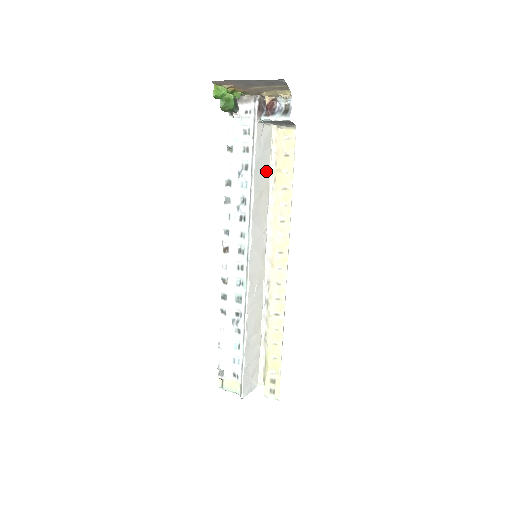
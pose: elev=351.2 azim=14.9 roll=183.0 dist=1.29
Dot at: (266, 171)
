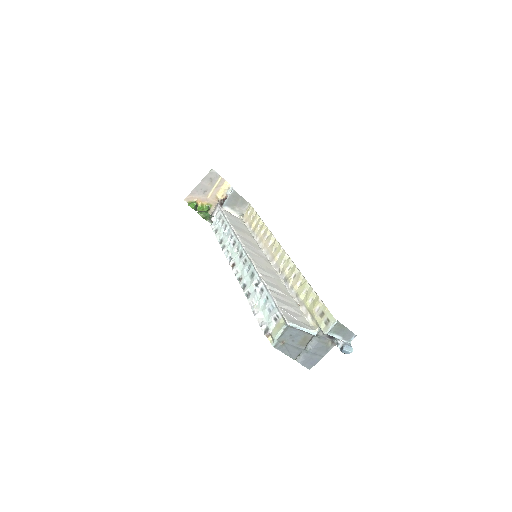
Dot at: (245, 230)
